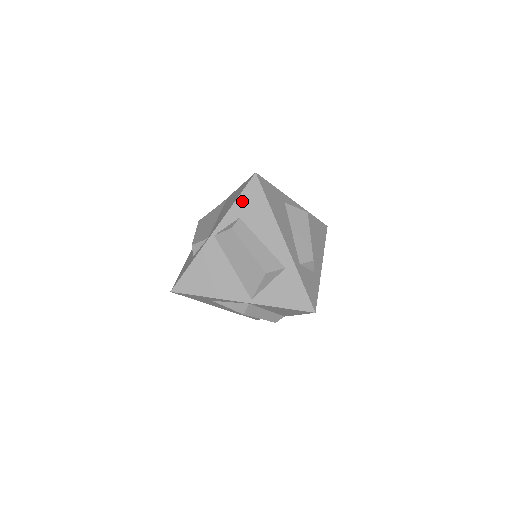
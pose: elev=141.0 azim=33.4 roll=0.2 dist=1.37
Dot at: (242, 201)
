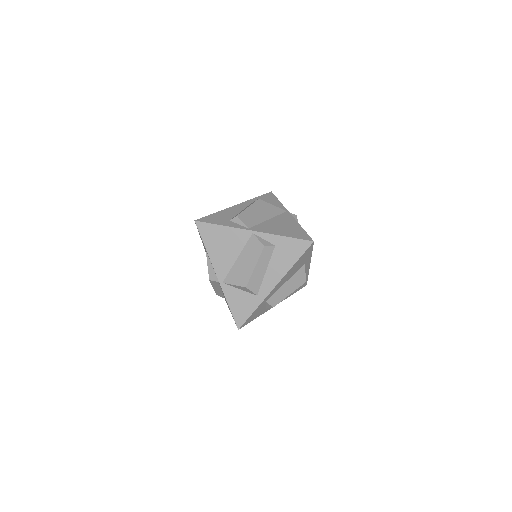
Dot at: (288, 242)
